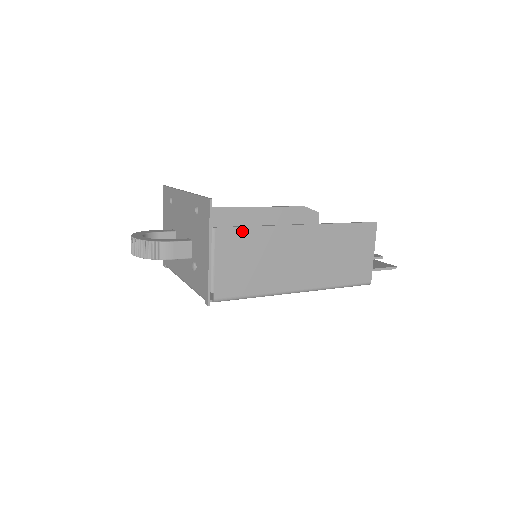
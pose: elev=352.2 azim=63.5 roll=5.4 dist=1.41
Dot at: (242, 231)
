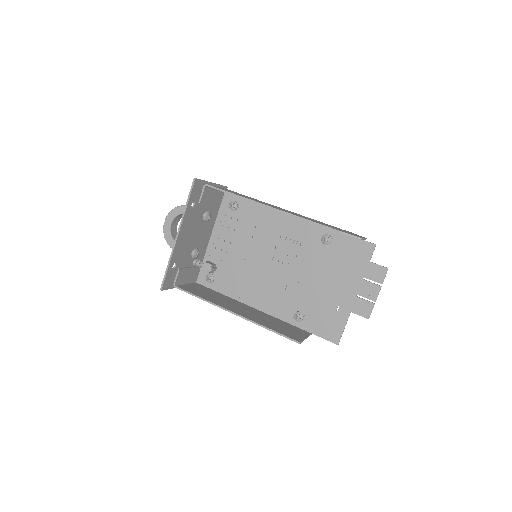
Dot at: (193, 294)
